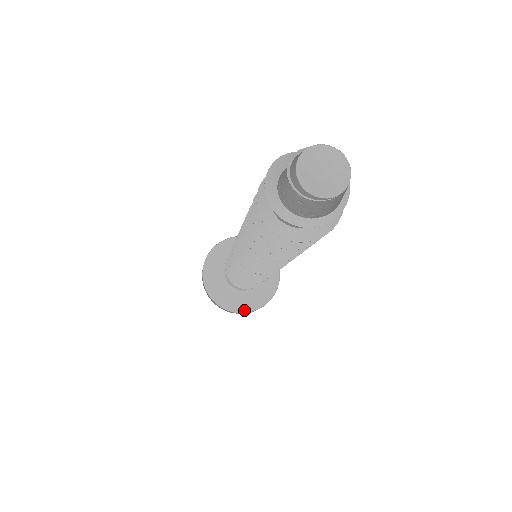
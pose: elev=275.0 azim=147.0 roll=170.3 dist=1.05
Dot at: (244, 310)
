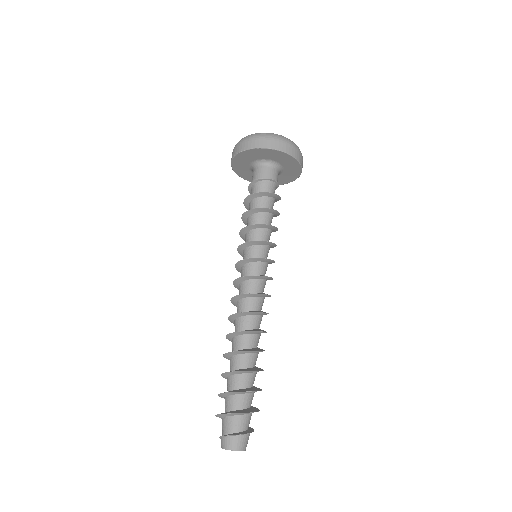
Dot at: (290, 181)
